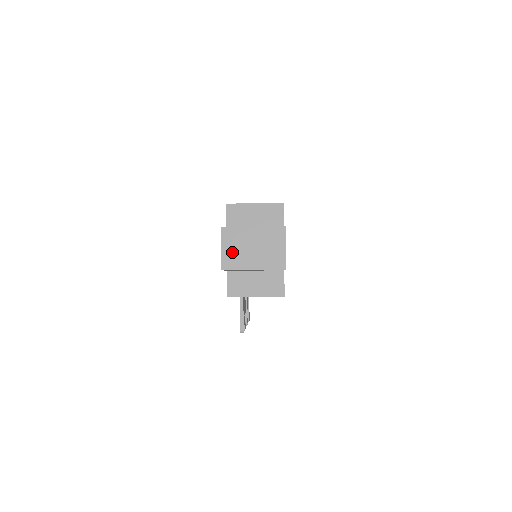
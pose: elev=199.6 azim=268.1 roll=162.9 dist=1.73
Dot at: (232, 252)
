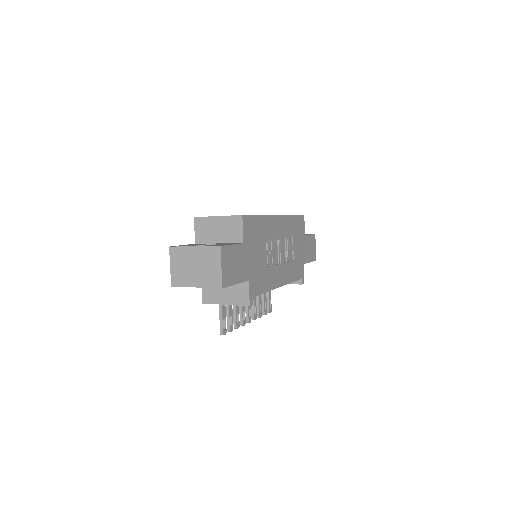
Dot at: (178, 270)
